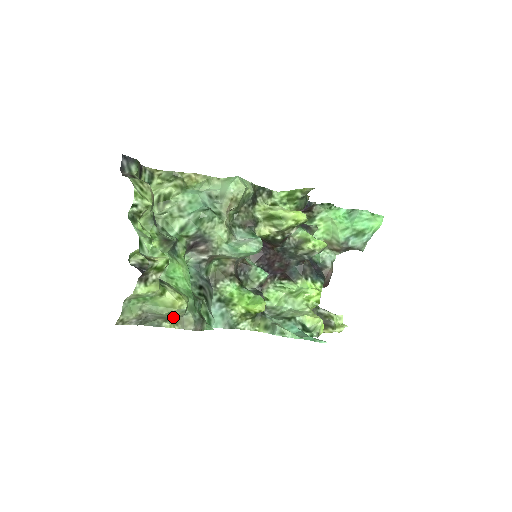
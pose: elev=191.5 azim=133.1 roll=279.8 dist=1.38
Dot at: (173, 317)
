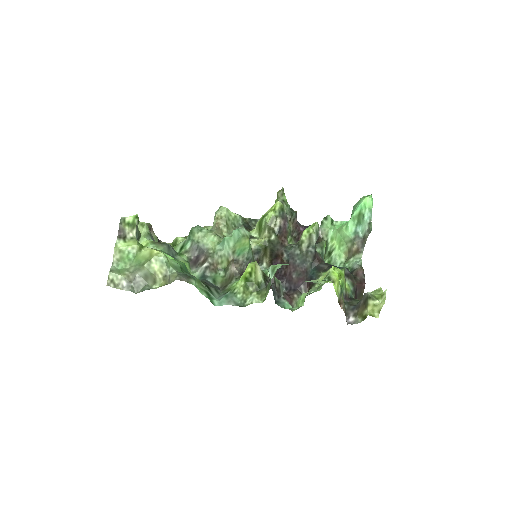
Dot at: (158, 274)
